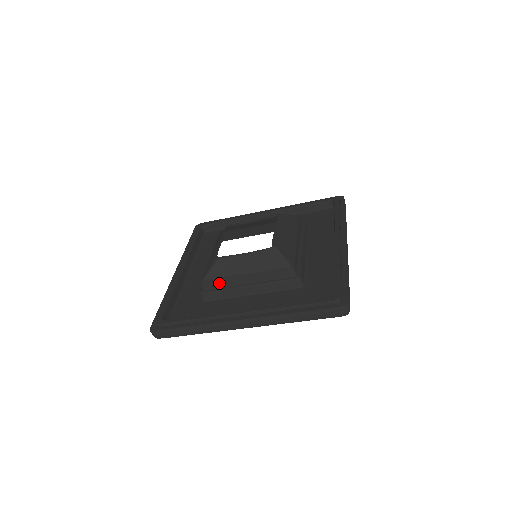
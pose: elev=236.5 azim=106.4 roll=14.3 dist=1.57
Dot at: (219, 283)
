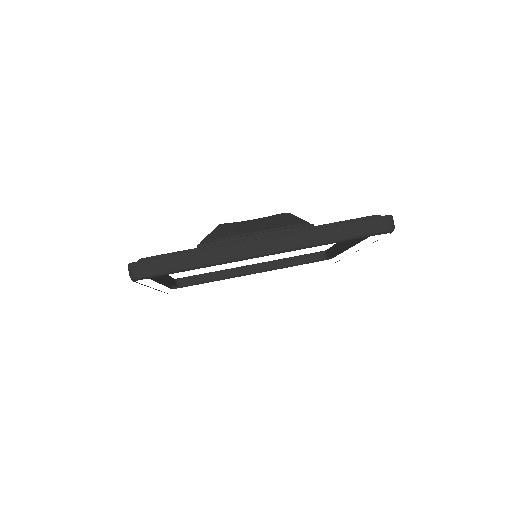
Dot at: occluded
